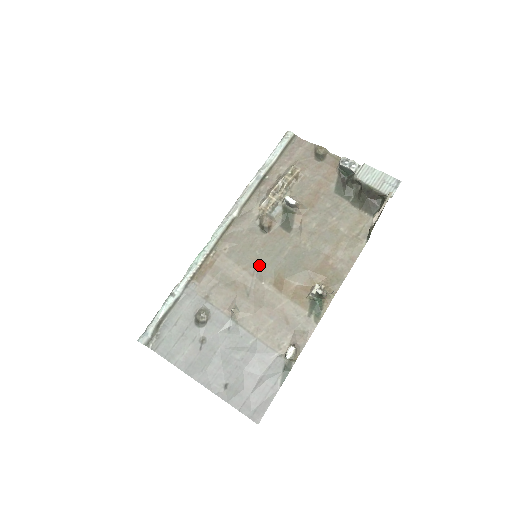
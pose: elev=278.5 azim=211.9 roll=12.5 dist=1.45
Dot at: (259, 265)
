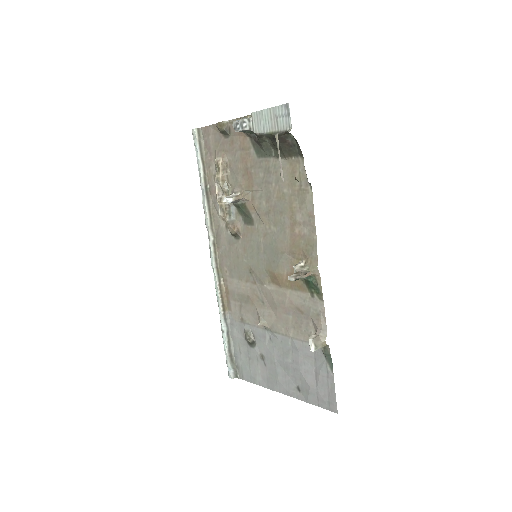
Dot at: (253, 271)
